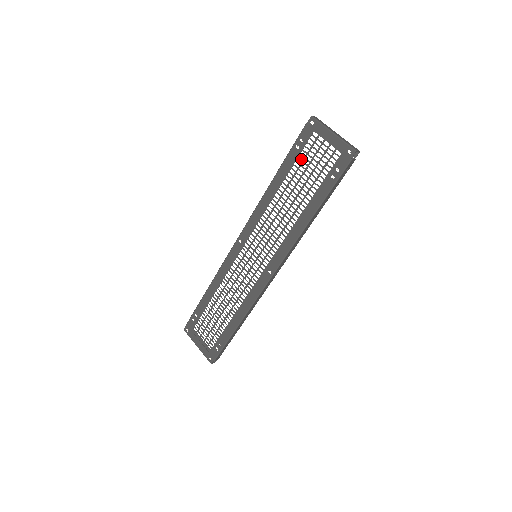
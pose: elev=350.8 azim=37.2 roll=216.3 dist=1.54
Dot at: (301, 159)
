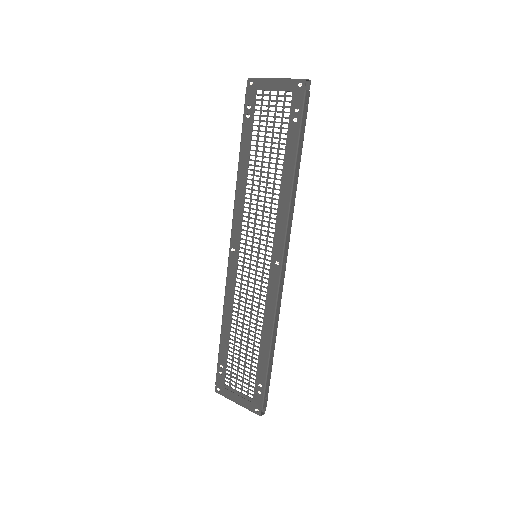
Dot at: (257, 125)
